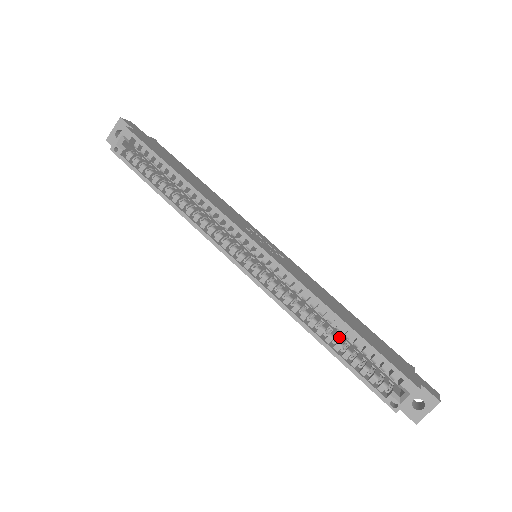
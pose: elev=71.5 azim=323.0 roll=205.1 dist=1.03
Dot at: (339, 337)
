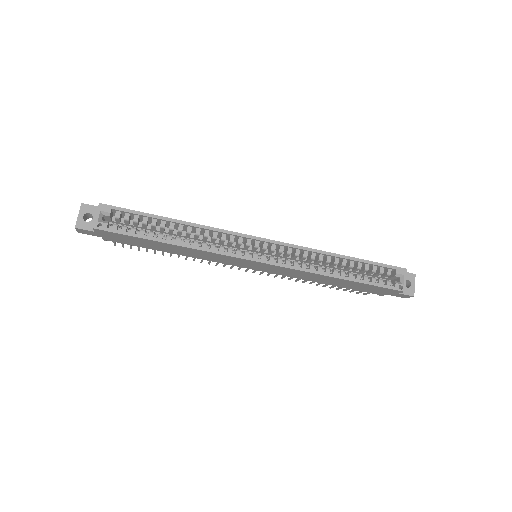
Dot at: occluded
